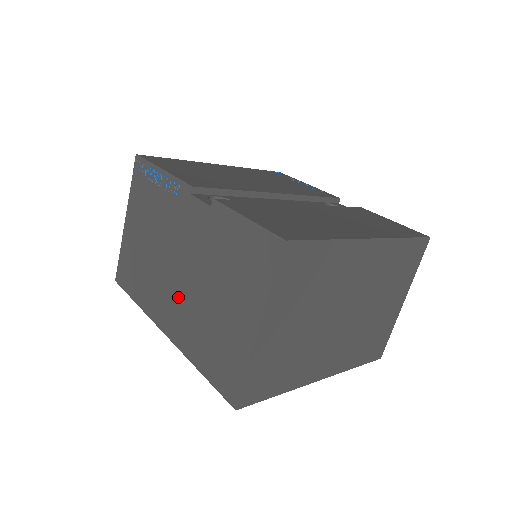
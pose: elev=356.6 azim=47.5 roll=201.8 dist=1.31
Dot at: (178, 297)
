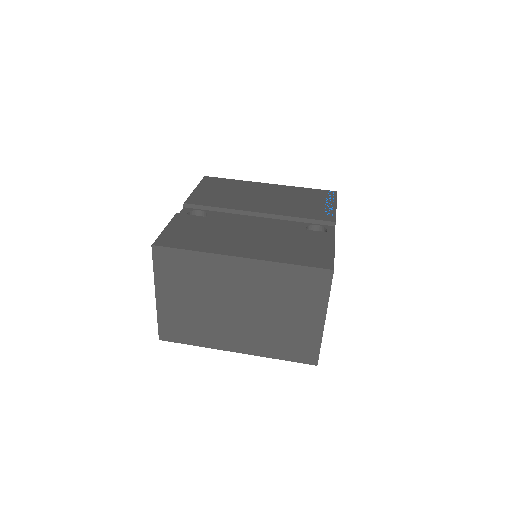
Dot at: occluded
